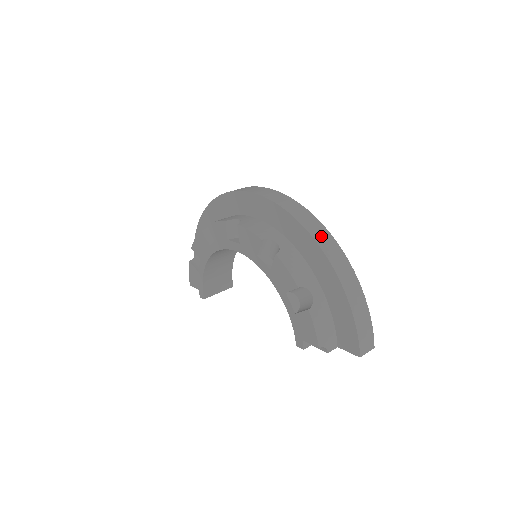
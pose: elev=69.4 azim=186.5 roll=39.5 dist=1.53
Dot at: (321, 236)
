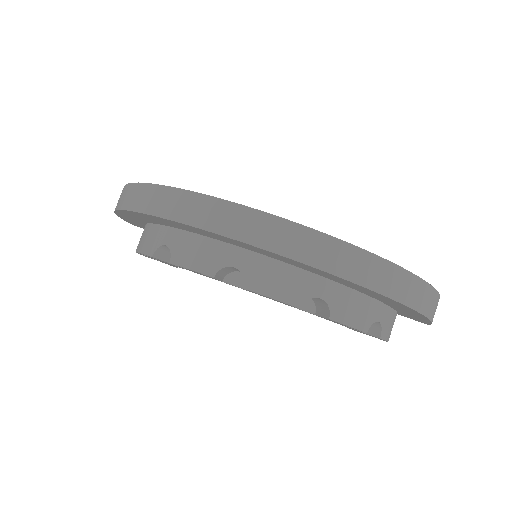
Dot at: (388, 281)
